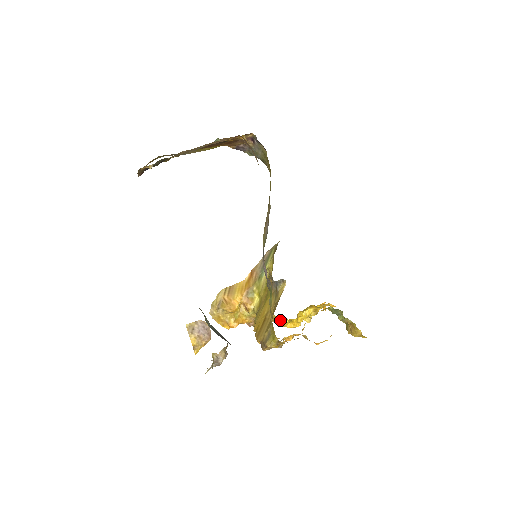
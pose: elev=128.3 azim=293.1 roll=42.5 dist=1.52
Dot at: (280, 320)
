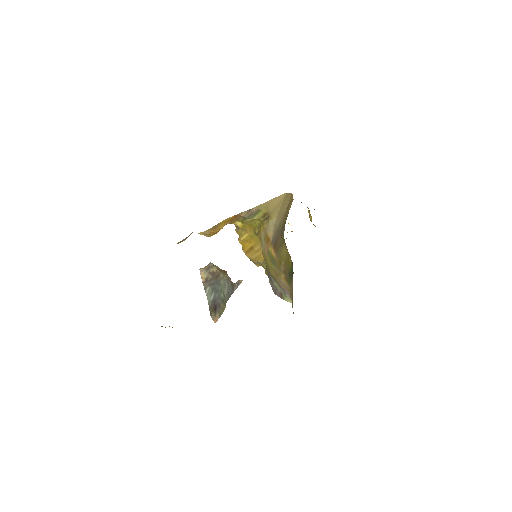
Dot at: occluded
